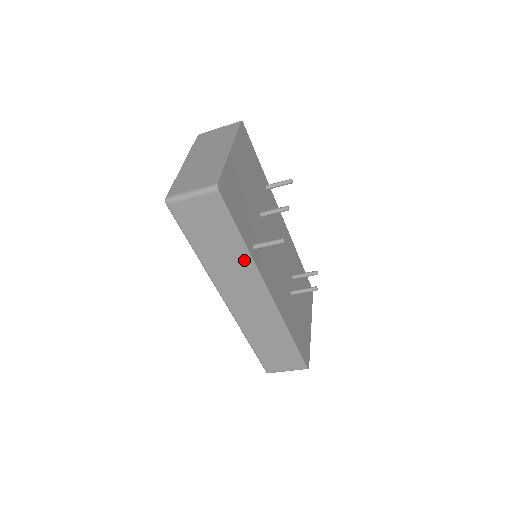
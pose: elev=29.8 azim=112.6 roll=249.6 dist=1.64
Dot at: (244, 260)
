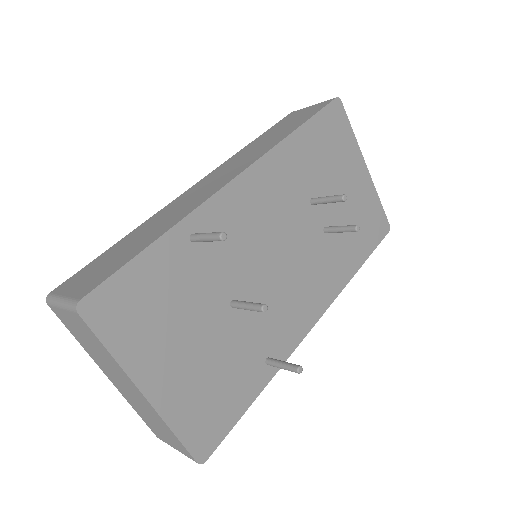
Dot at: occluded
